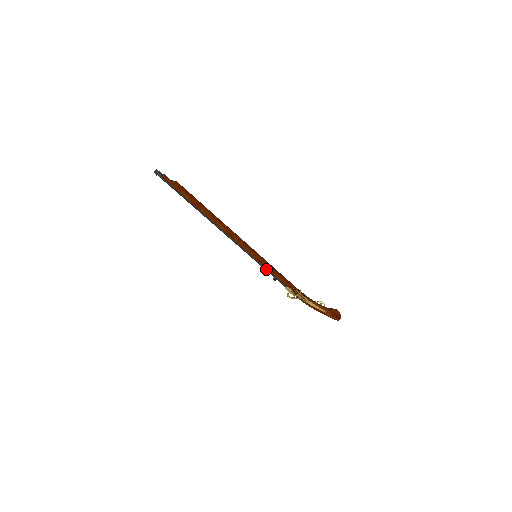
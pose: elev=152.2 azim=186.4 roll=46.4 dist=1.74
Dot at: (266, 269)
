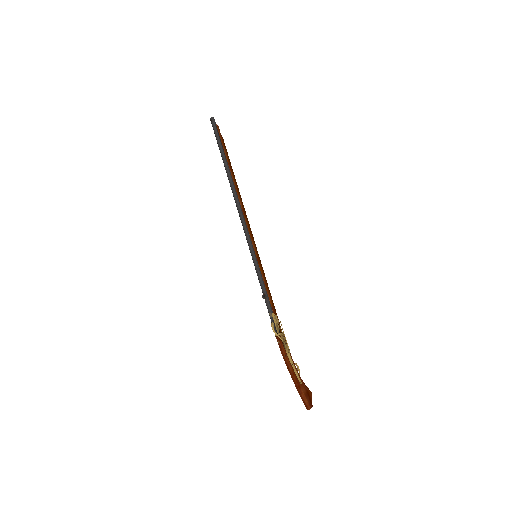
Dot at: (261, 276)
